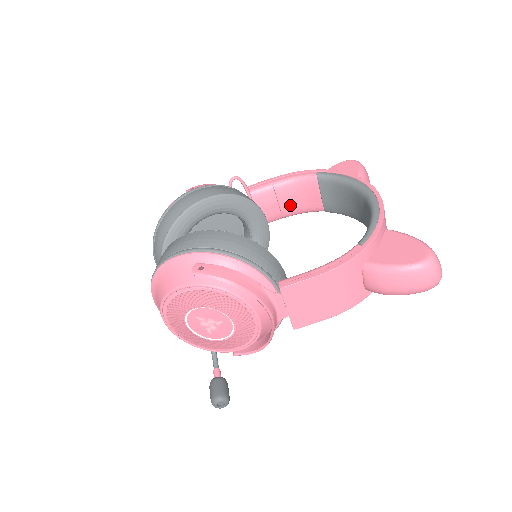
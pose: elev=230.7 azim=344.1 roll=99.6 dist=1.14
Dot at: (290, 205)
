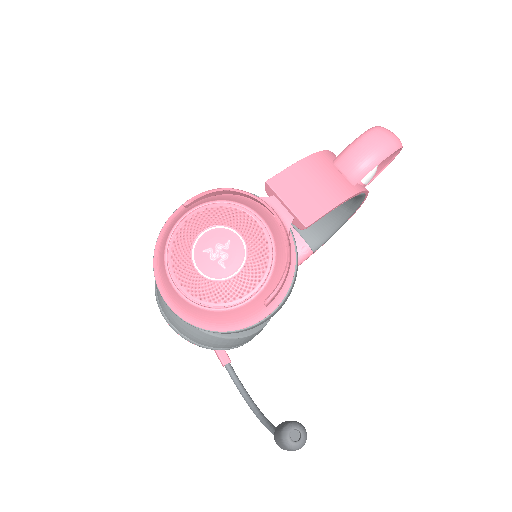
Dot at: occluded
